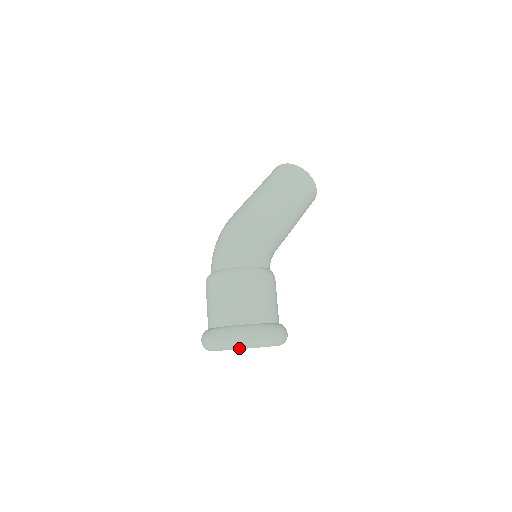
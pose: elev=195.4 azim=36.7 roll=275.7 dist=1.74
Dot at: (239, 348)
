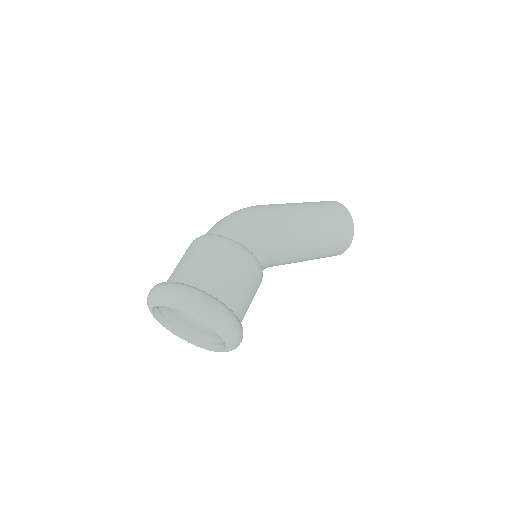
Dot at: (179, 309)
